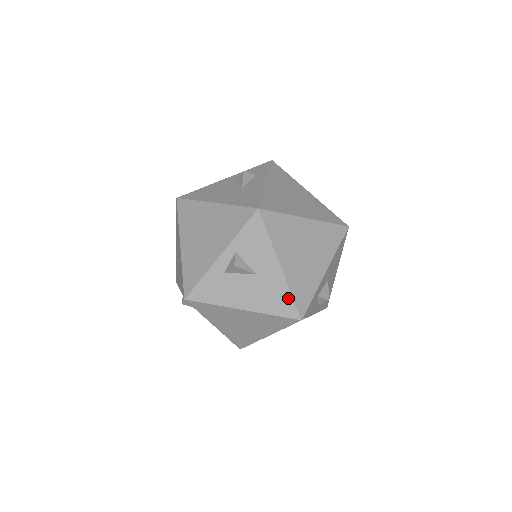
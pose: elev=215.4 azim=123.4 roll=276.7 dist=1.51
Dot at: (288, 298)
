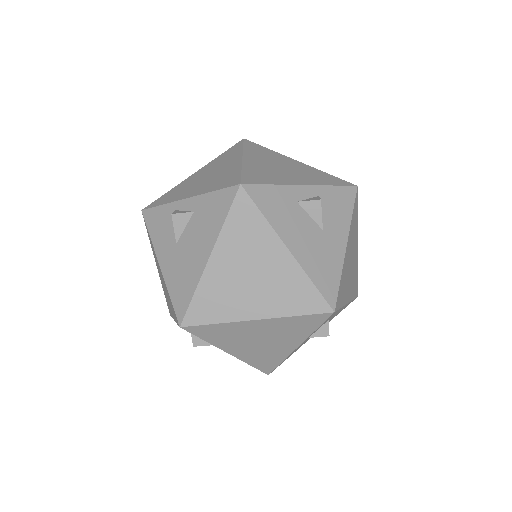
Dot at: (336, 279)
